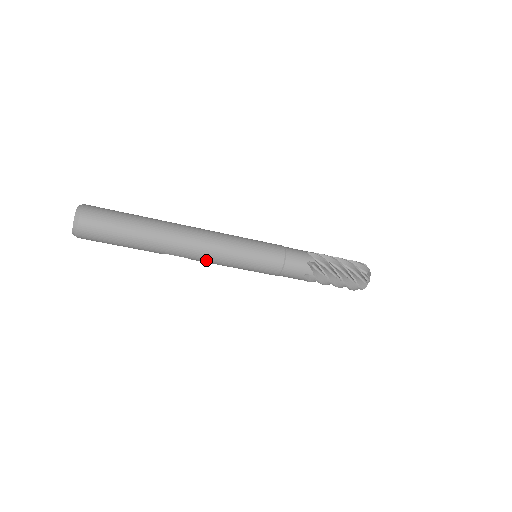
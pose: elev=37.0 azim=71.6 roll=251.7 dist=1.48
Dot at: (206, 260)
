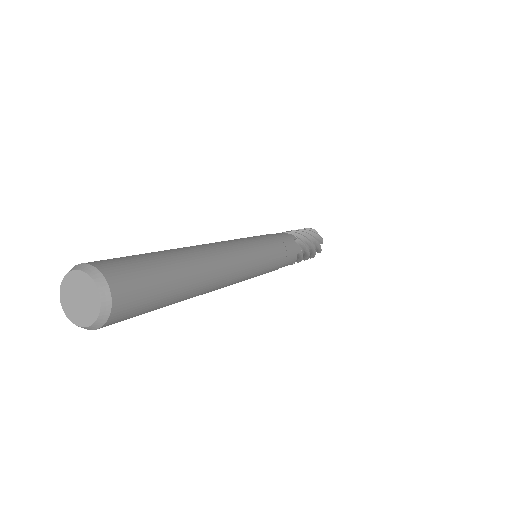
Dot at: occluded
